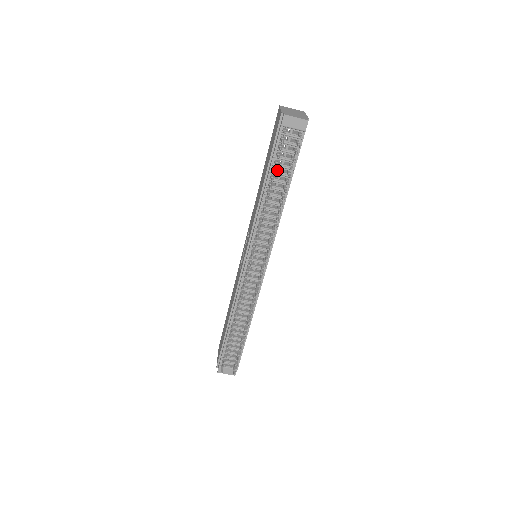
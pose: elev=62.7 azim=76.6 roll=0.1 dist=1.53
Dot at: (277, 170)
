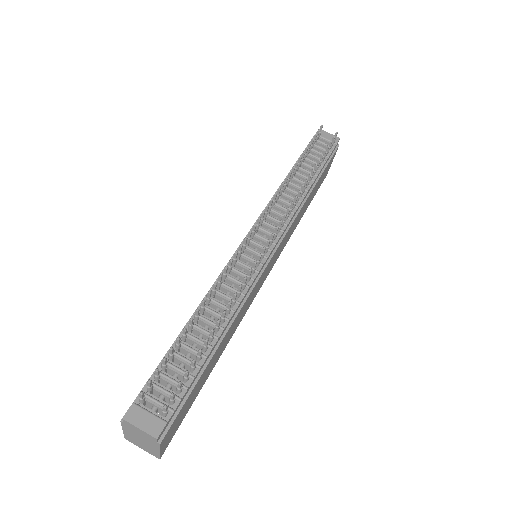
Dot at: (305, 165)
